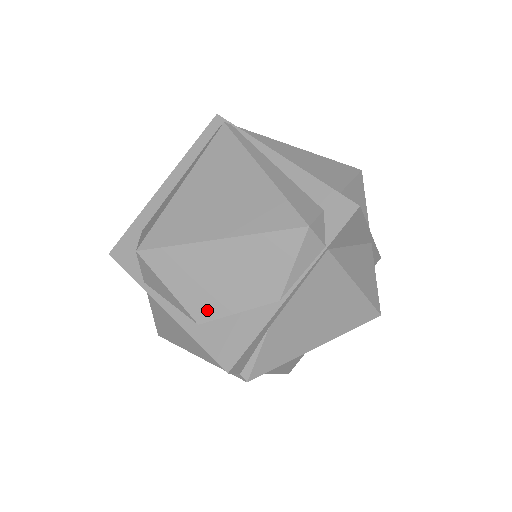
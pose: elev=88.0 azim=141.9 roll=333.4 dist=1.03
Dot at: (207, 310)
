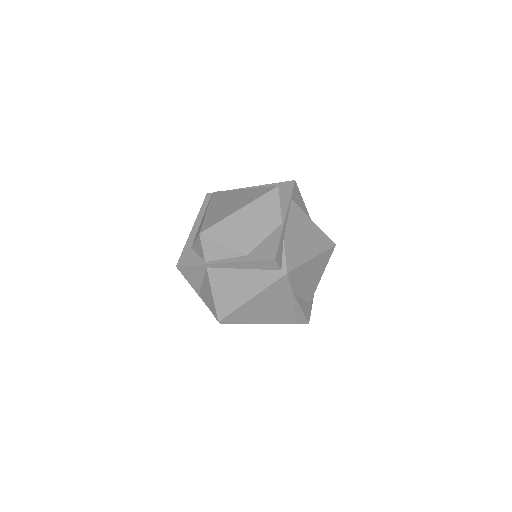
Dot at: (248, 245)
